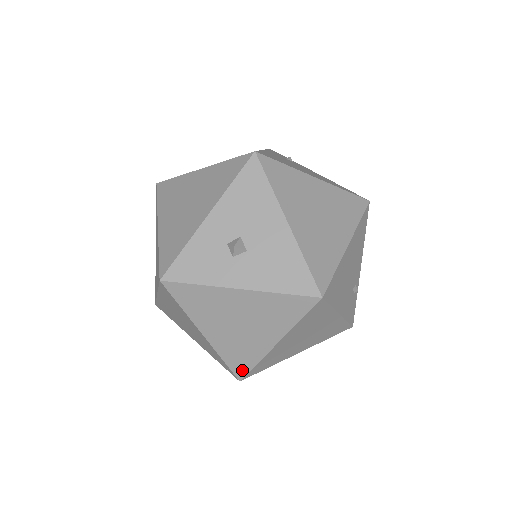
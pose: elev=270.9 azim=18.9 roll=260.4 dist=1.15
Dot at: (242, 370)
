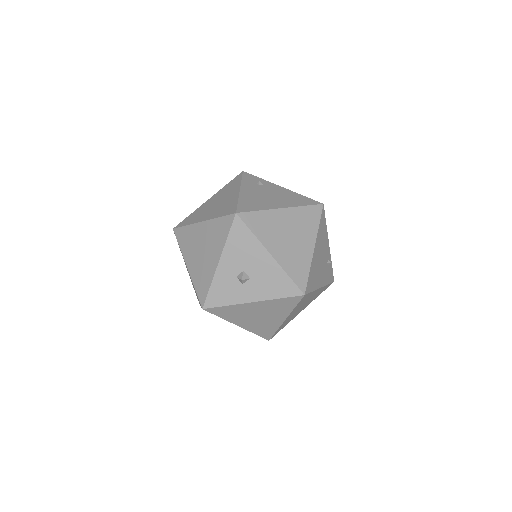
Dot at: (268, 336)
